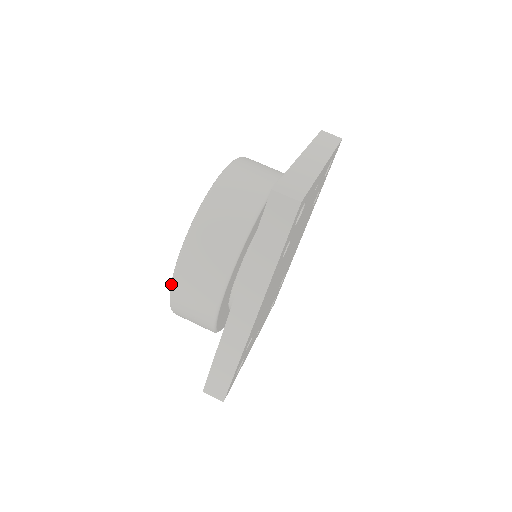
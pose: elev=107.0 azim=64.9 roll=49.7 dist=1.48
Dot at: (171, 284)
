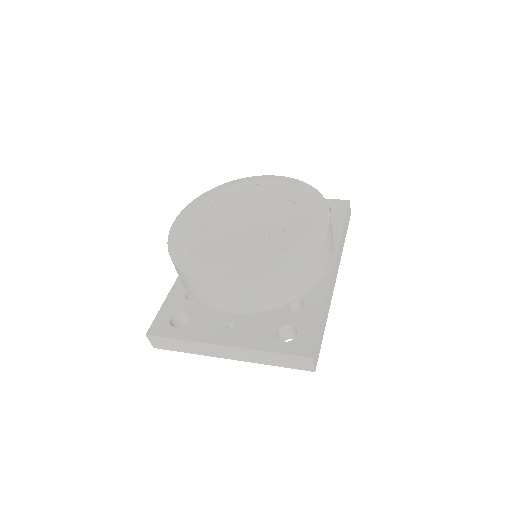
Dot at: (177, 216)
